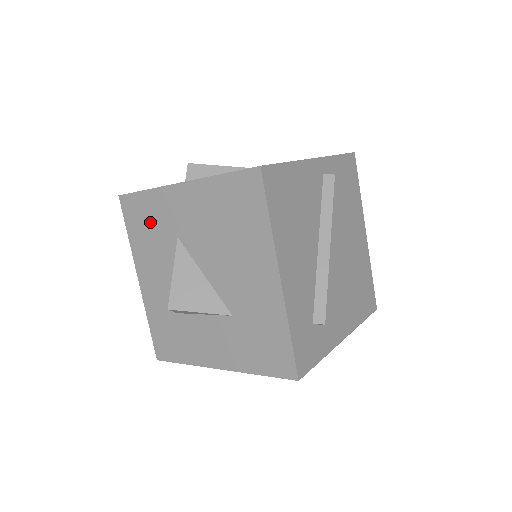
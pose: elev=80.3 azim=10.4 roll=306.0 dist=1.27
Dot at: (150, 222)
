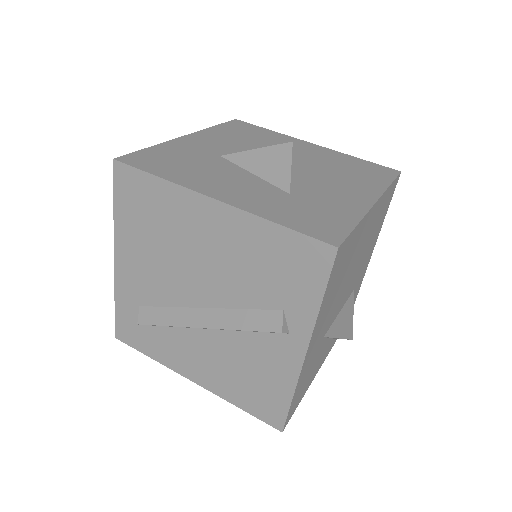
Dot at: (179, 159)
